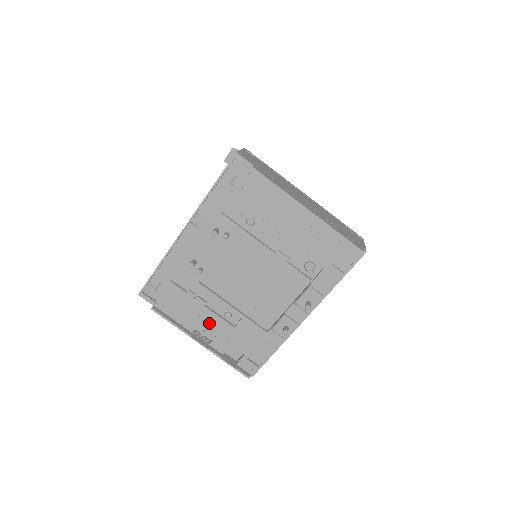
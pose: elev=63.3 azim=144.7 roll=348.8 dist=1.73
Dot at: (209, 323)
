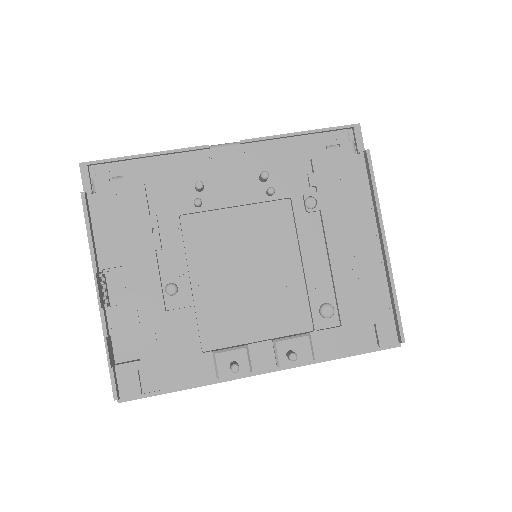
Dot at: (137, 278)
